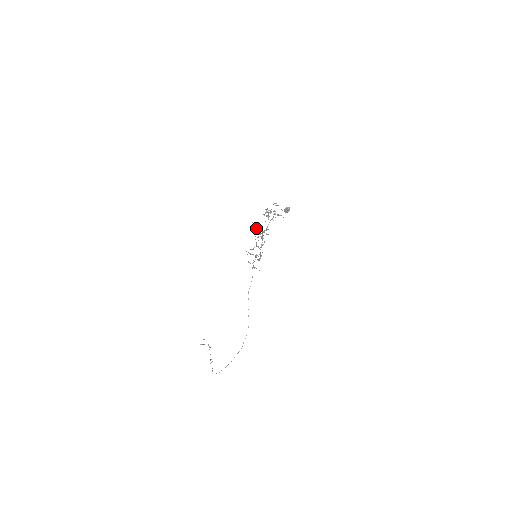
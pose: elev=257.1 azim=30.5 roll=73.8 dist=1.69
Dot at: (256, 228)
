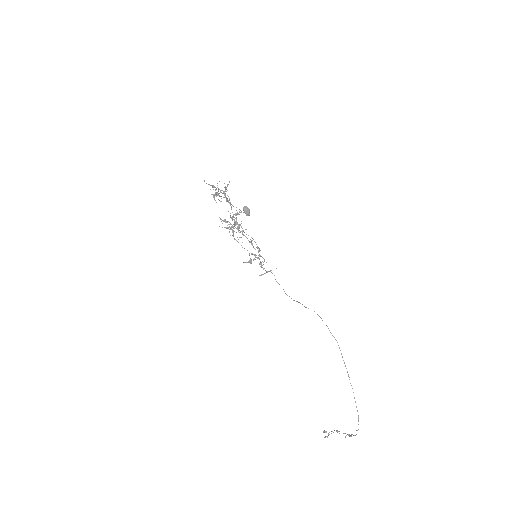
Dot at: (226, 227)
